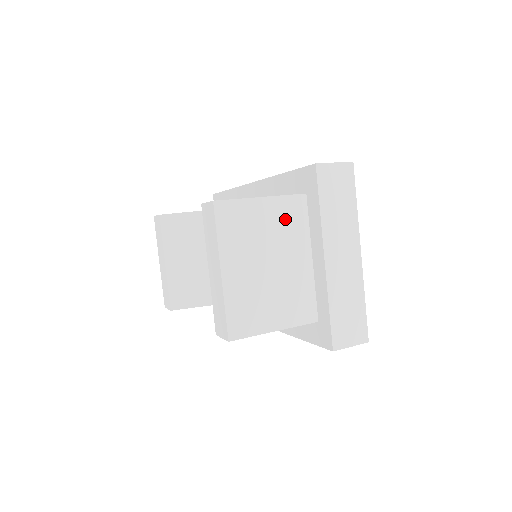
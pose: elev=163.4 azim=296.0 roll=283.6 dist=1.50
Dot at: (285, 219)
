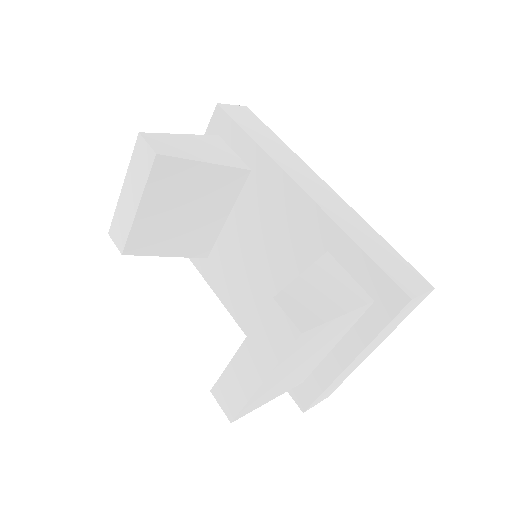
Dot at: (343, 326)
